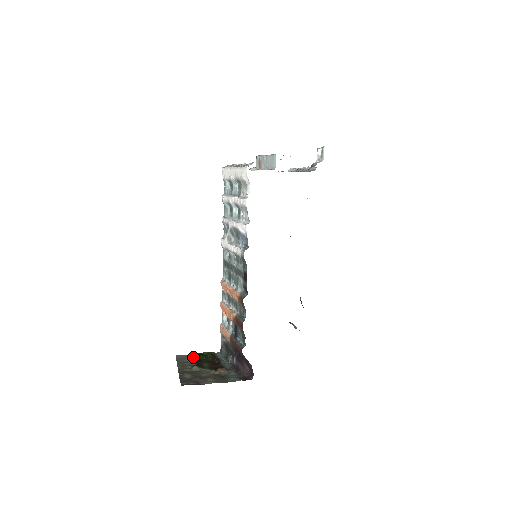
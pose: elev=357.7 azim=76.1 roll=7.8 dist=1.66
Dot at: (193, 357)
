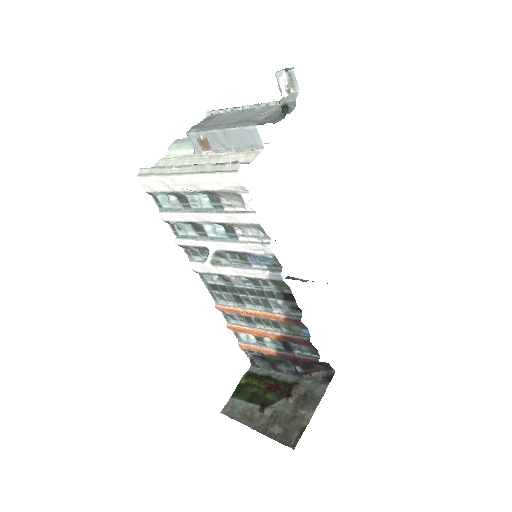
Dot at: (241, 398)
